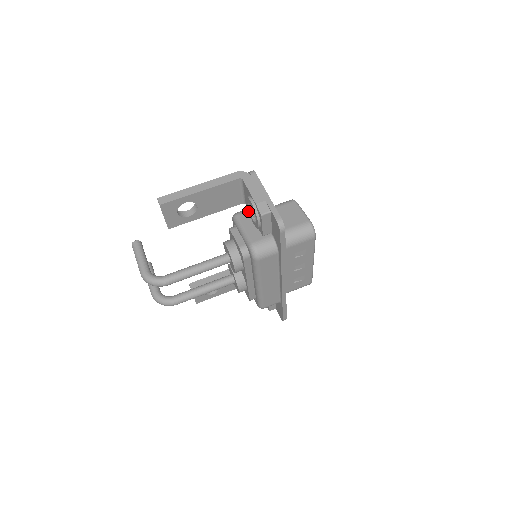
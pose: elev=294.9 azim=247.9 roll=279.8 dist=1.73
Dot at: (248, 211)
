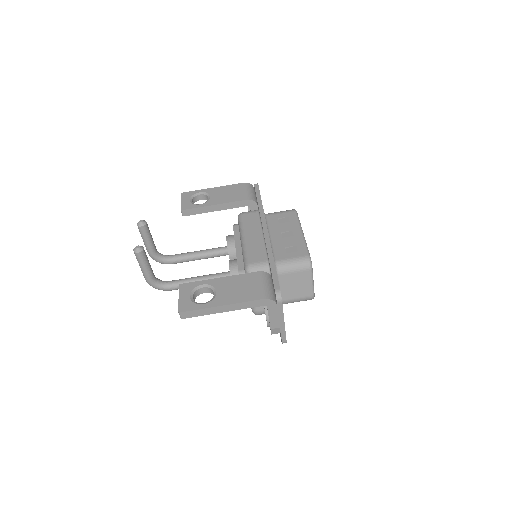
Dot at: occluded
